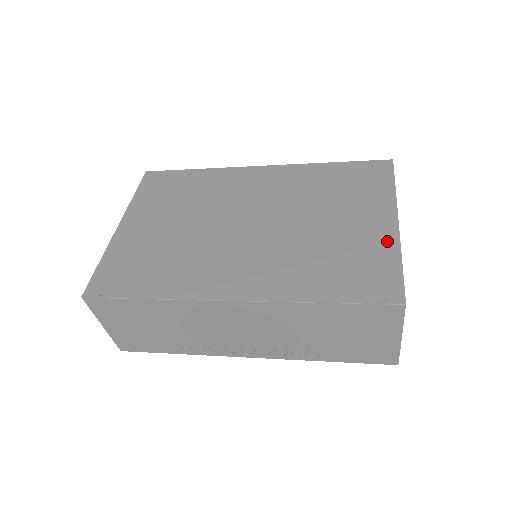
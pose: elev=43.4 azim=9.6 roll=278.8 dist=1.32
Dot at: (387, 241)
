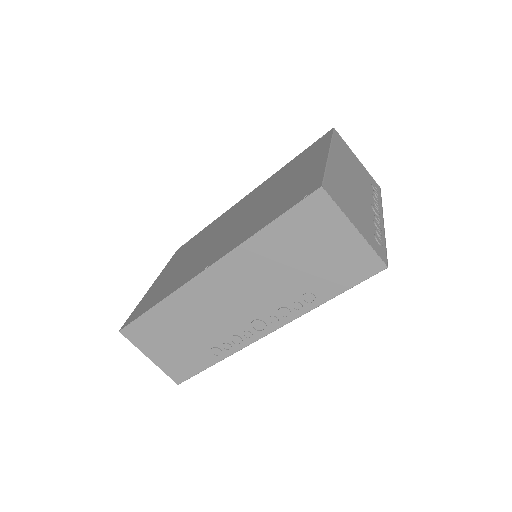
Dot at: (317, 167)
